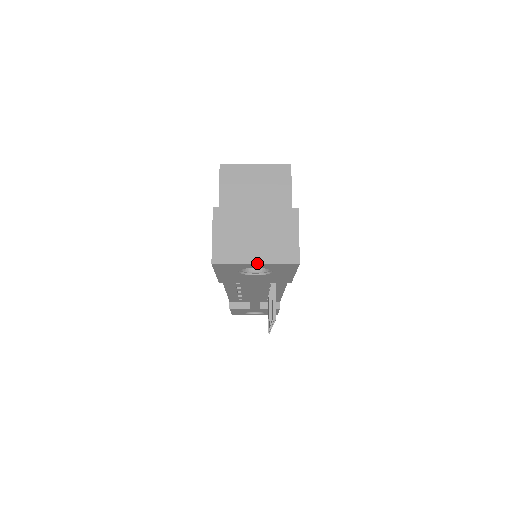
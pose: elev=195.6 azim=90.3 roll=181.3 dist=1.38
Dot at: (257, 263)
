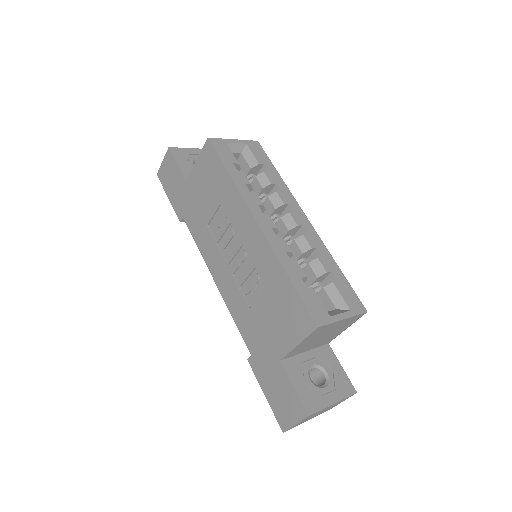
Dot at: occluded
